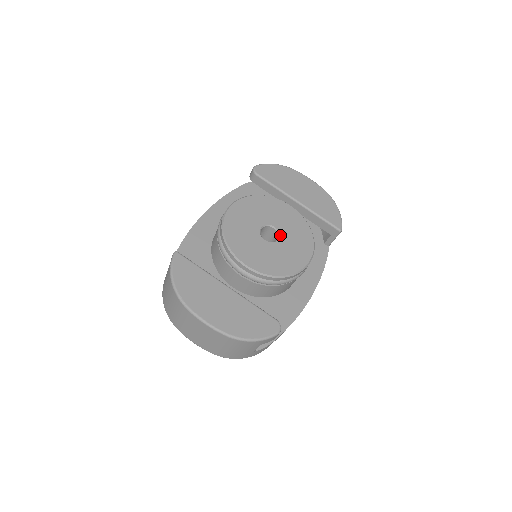
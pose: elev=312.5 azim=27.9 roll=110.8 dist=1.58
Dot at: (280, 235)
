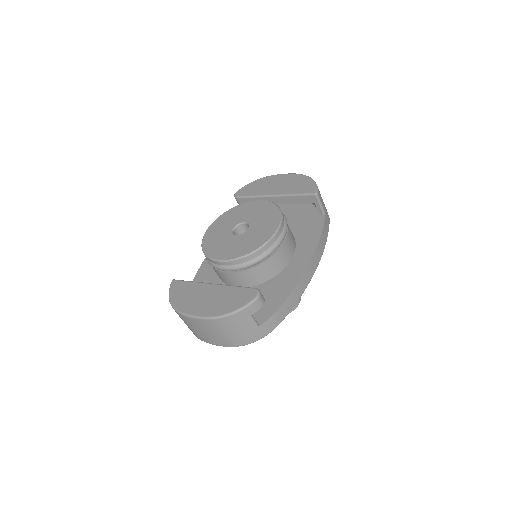
Dot at: (249, 225)
